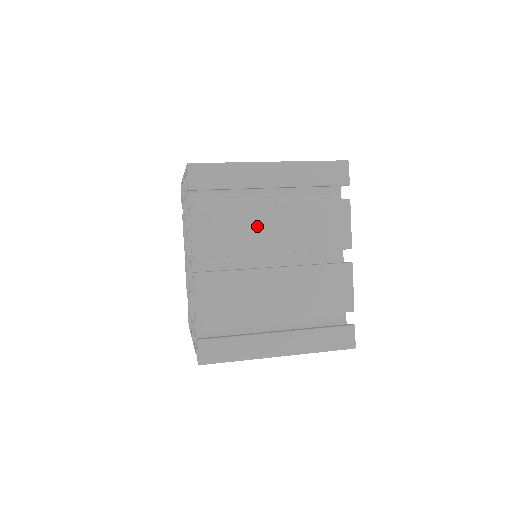
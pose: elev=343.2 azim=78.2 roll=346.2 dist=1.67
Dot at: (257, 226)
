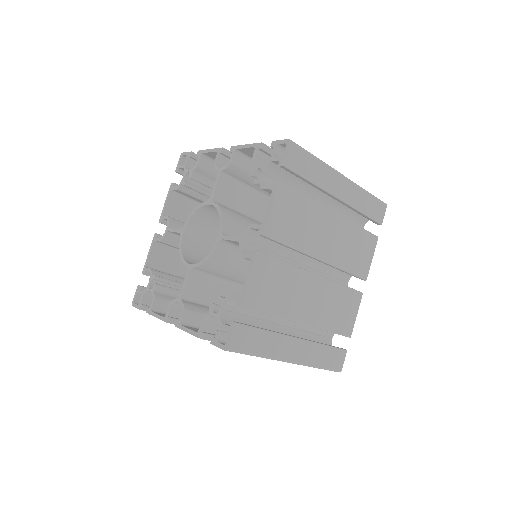
Dot at: (317, 228)
